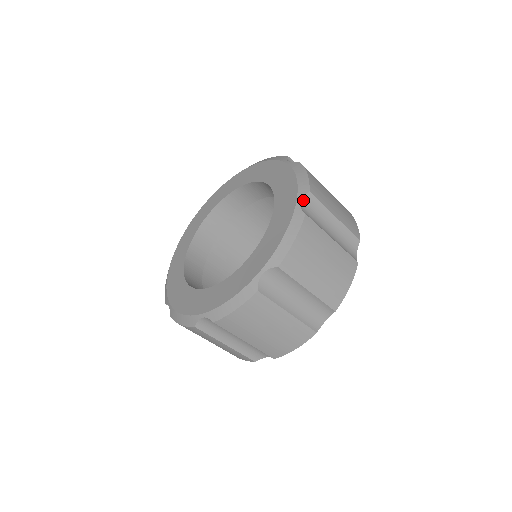
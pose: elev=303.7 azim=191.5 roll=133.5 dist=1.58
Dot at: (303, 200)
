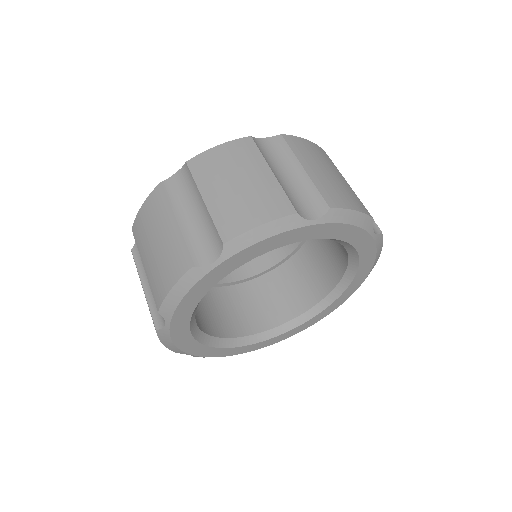
Dot at: (269, 139)
